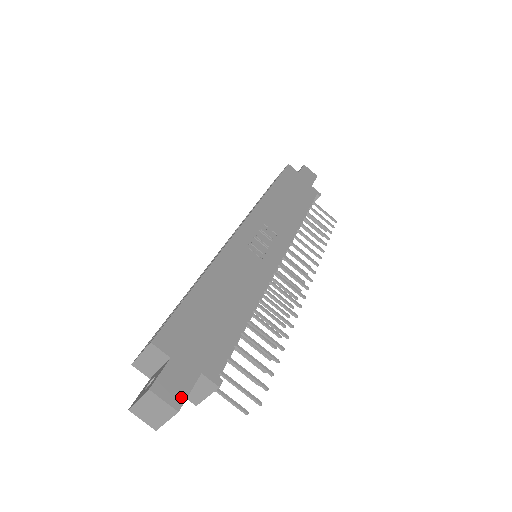
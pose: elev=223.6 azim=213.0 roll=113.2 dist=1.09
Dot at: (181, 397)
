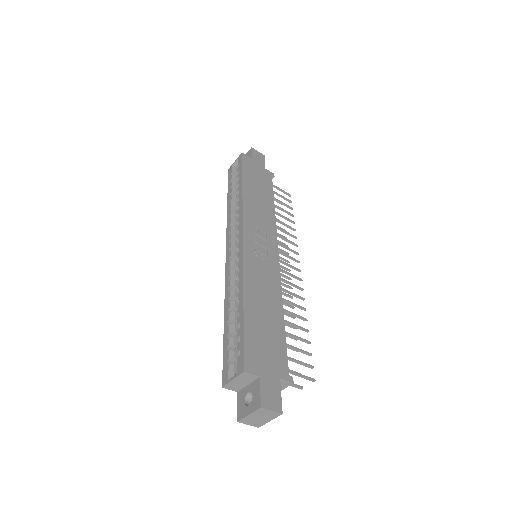
Dot at: (279, 403)
